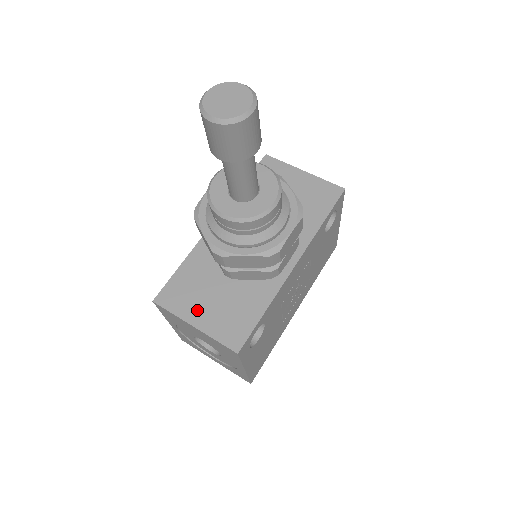
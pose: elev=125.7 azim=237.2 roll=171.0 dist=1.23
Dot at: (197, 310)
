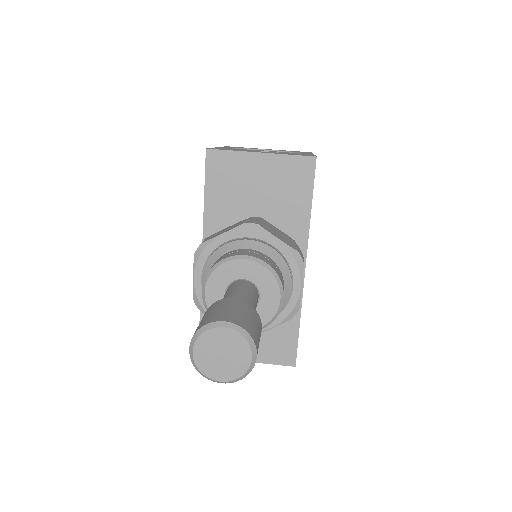
Dot at: occluded
